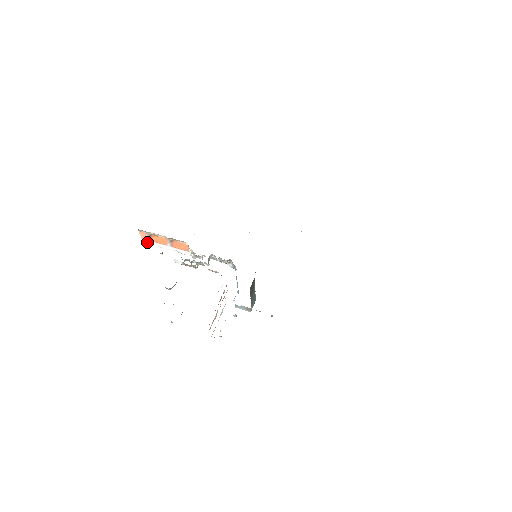
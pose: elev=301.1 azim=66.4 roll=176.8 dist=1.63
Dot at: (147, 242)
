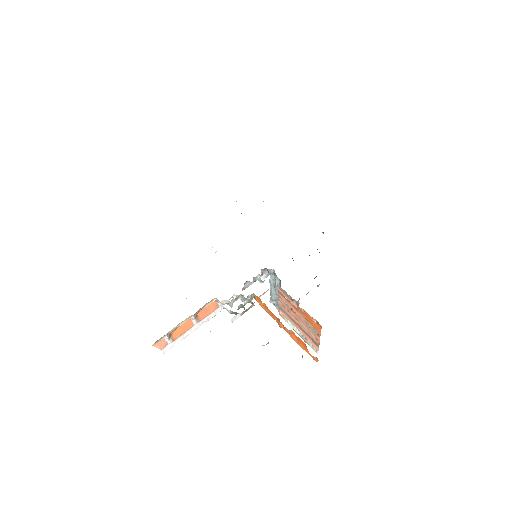
Dot at: (169, 348)
